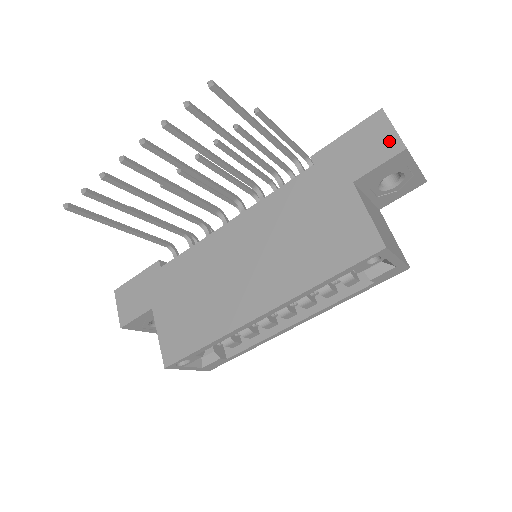
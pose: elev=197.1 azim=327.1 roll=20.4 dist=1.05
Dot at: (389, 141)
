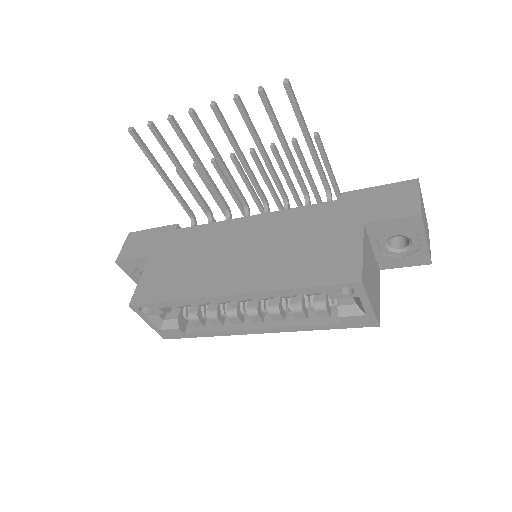
Dot at: (410, 204)
